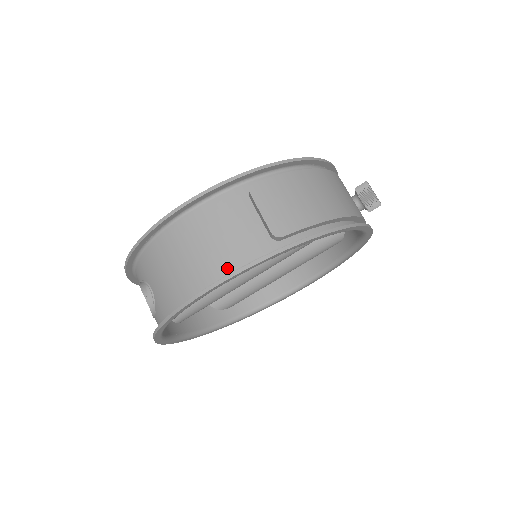
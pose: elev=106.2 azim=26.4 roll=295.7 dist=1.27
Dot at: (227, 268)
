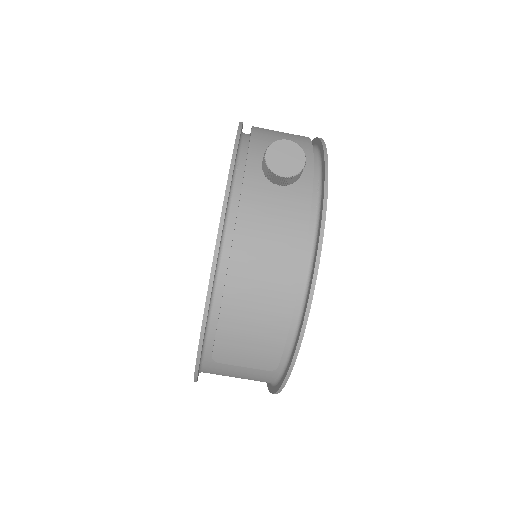
Dot at: (268, 381)
